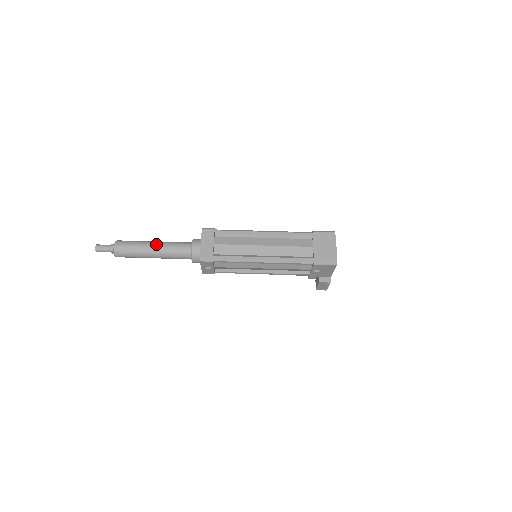
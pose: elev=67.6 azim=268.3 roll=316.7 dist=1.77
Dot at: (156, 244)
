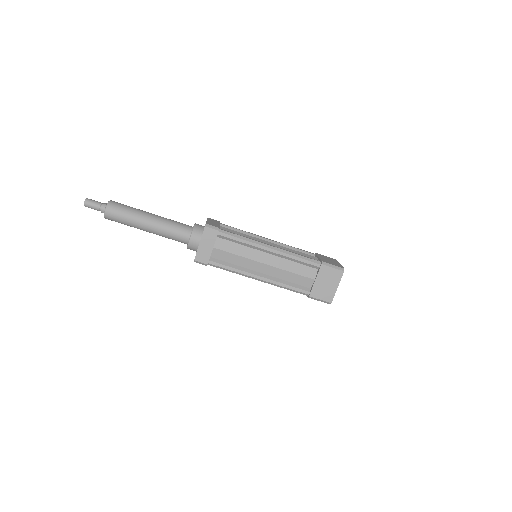
Dot at: (152, 223)
